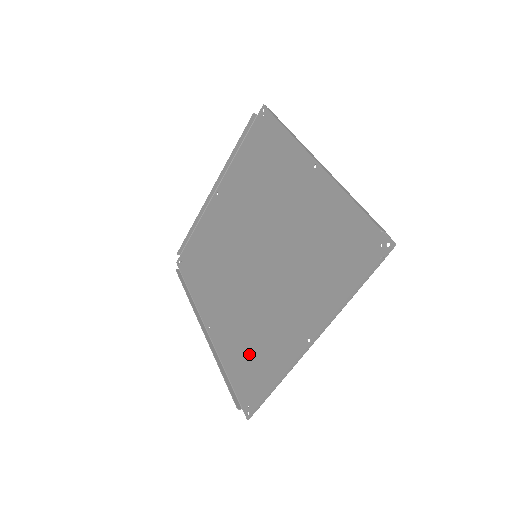
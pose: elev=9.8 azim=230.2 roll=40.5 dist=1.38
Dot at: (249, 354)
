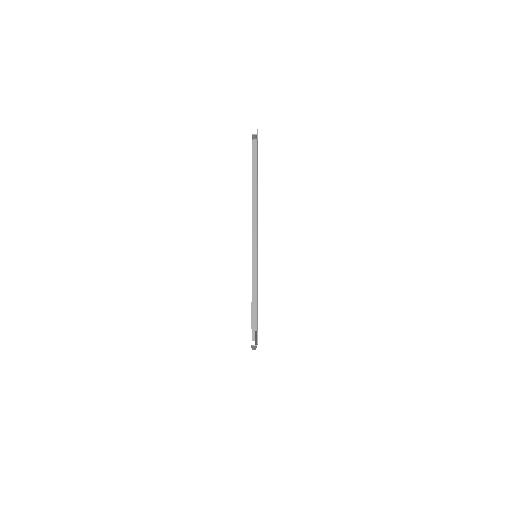
Dot at: occluded
